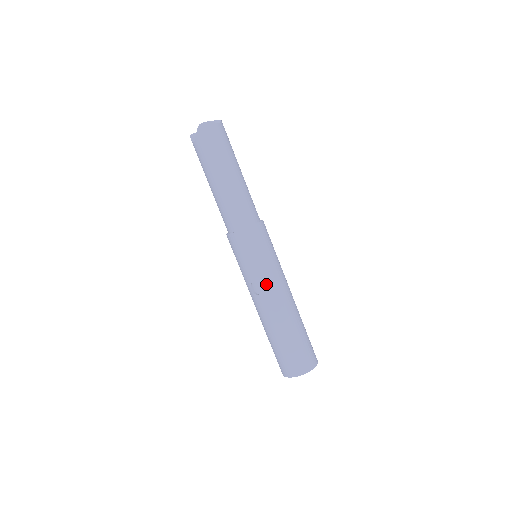
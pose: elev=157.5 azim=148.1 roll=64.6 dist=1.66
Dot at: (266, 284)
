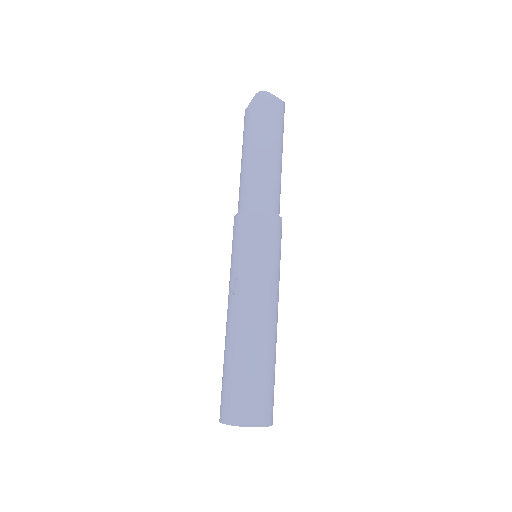
Dot at: (250, 285)
